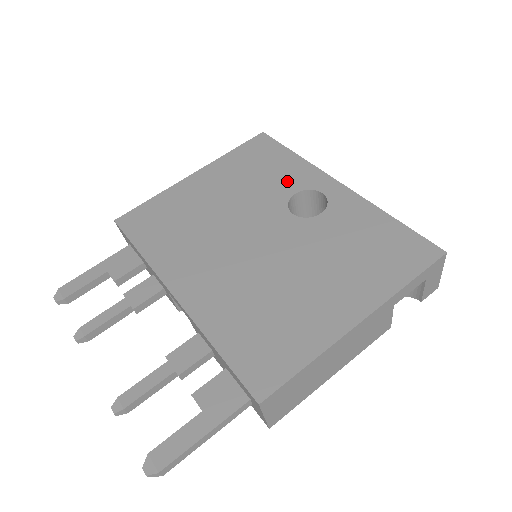
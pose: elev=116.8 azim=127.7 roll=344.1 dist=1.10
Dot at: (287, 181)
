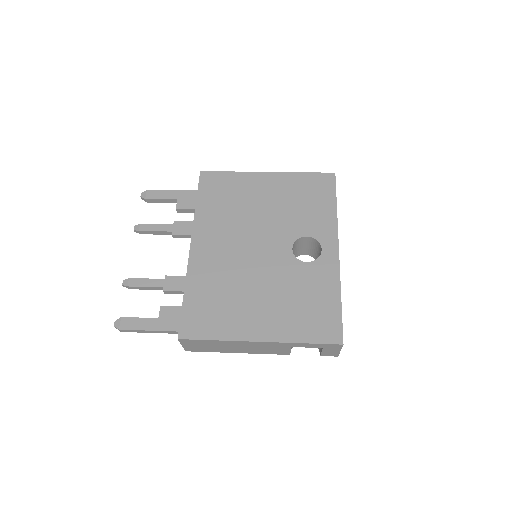
Dot at: (312, 224)
